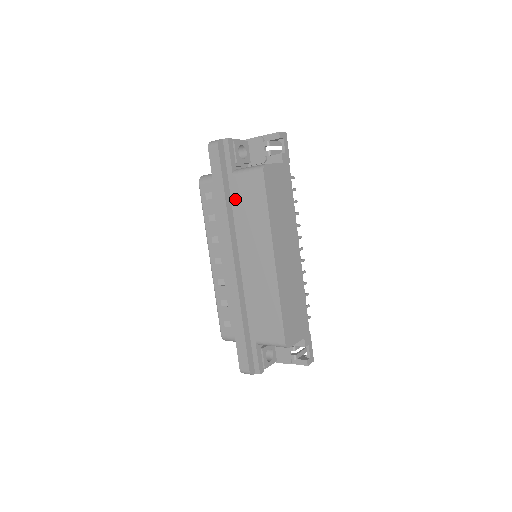
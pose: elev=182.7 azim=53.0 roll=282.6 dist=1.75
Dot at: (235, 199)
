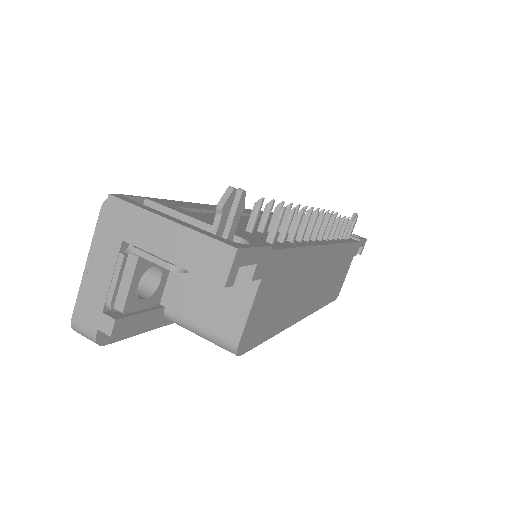
Dot at: occluded
